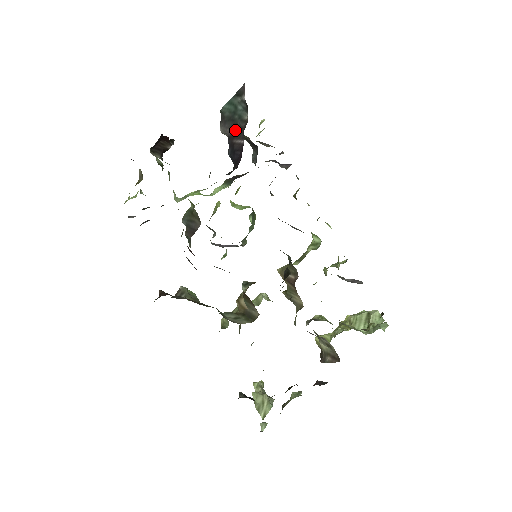
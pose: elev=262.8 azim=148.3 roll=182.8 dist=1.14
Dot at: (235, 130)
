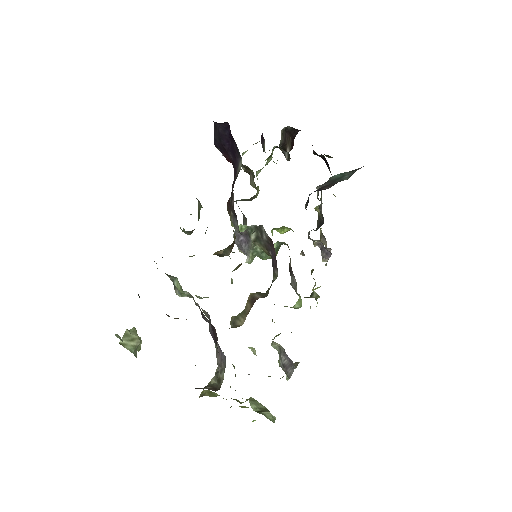
Dot at: (330, 184)
